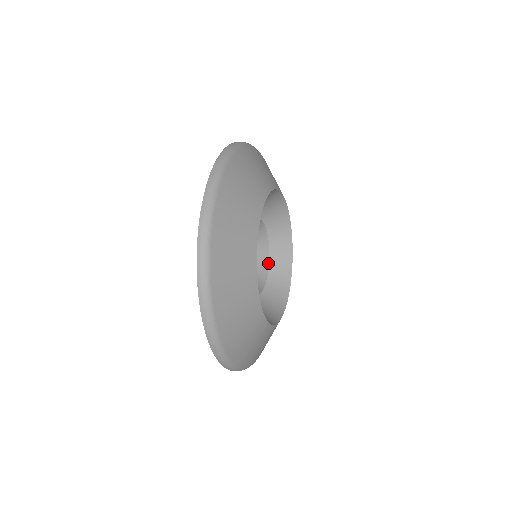
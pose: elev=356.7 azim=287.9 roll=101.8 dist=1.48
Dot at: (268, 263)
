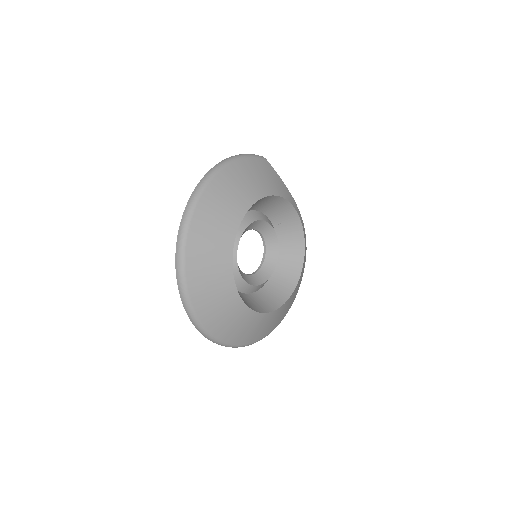
Dot at: (275, 233)
